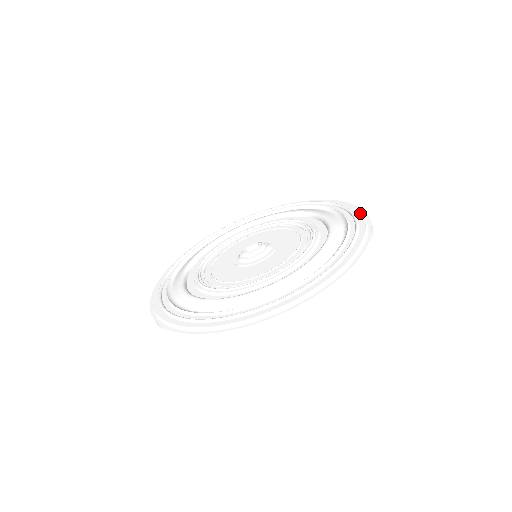
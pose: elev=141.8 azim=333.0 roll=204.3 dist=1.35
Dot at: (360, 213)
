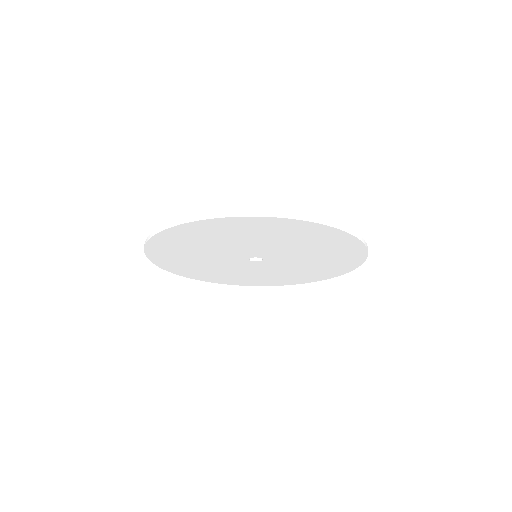
Dot at: occluded
